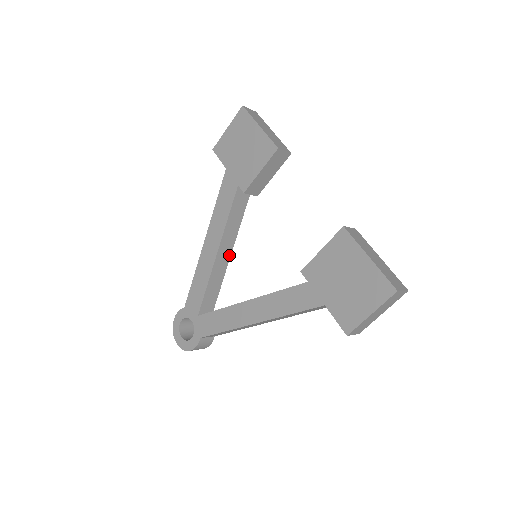
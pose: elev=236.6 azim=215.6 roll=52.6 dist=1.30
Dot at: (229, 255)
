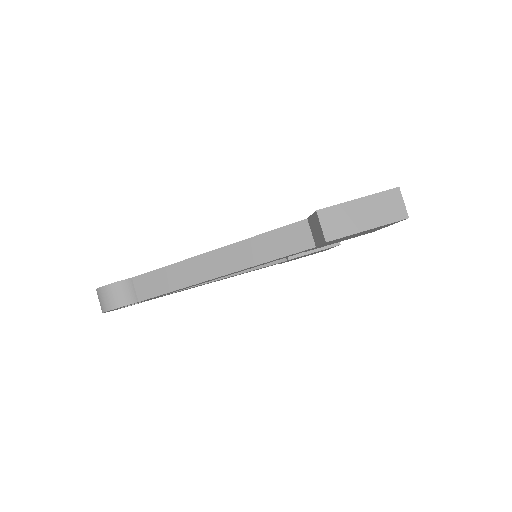
Dot at: (225, 276)
